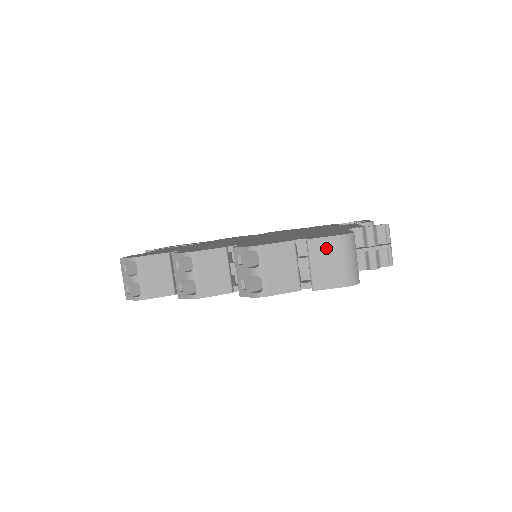
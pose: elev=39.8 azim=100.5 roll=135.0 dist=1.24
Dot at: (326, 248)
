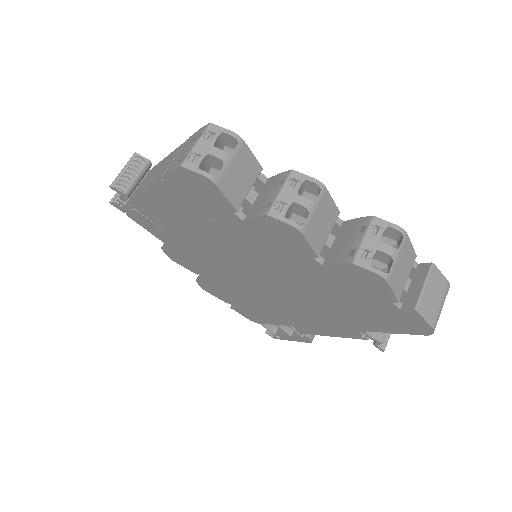
Dot at: (439, 283)
